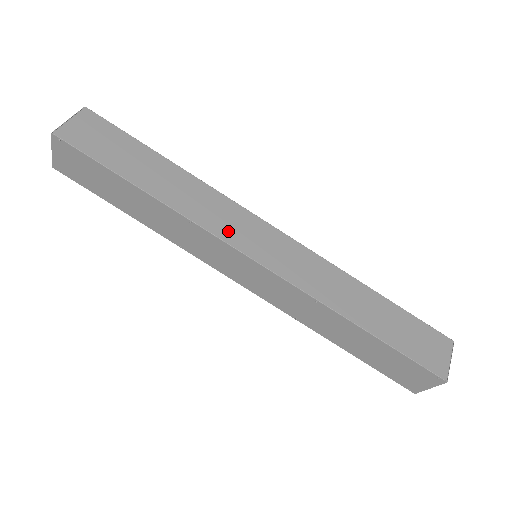
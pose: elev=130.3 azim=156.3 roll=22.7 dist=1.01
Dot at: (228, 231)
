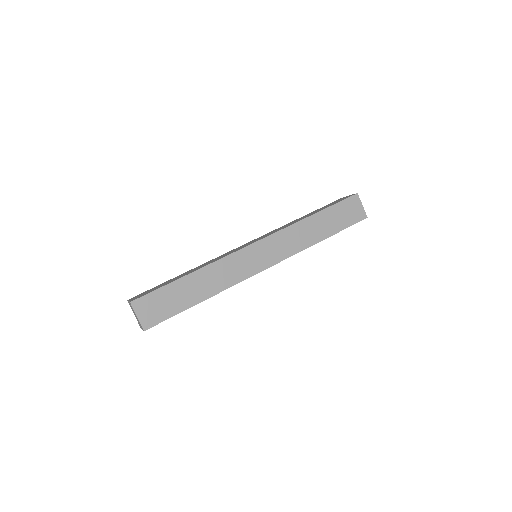
Dot at: occluded
